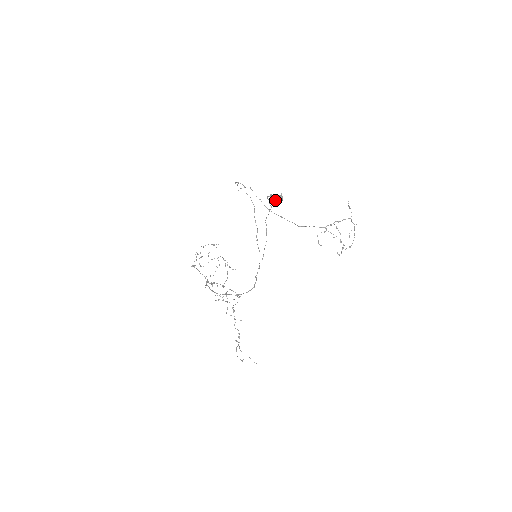
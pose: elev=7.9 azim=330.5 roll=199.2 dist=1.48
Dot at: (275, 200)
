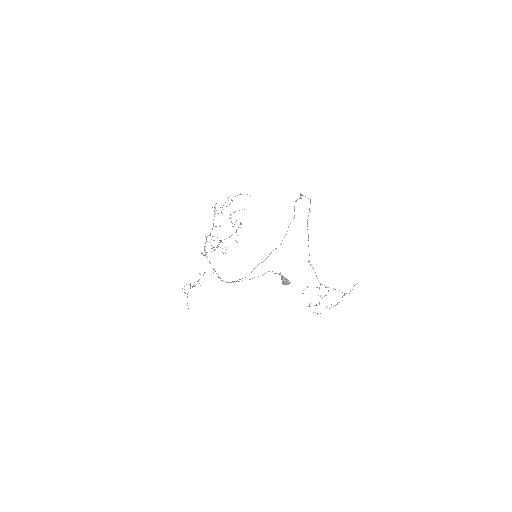
Dot at: (282, 281)
